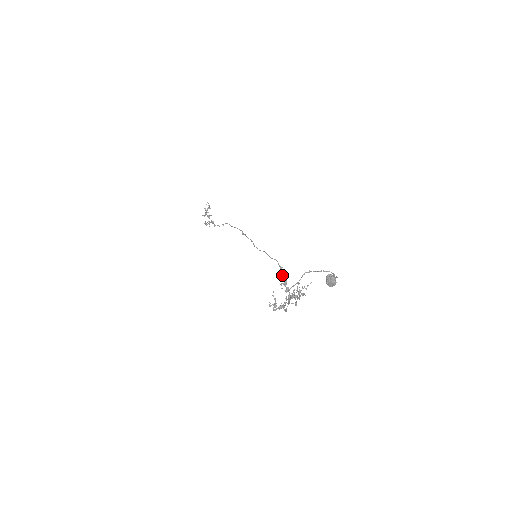
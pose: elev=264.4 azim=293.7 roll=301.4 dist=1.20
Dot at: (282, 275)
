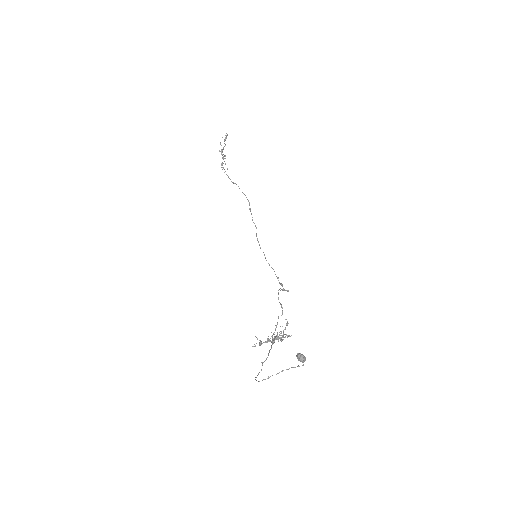
Dot at: (280, 283)
